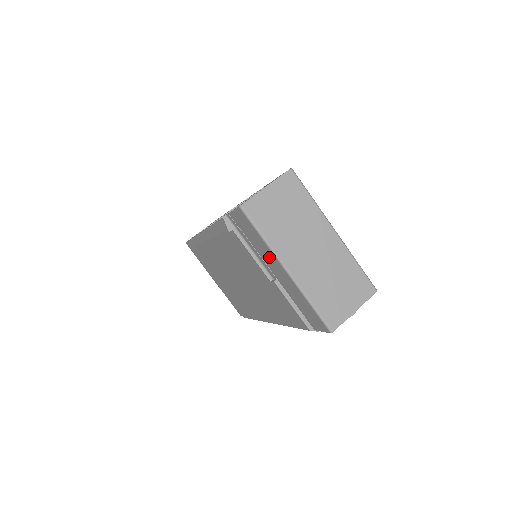
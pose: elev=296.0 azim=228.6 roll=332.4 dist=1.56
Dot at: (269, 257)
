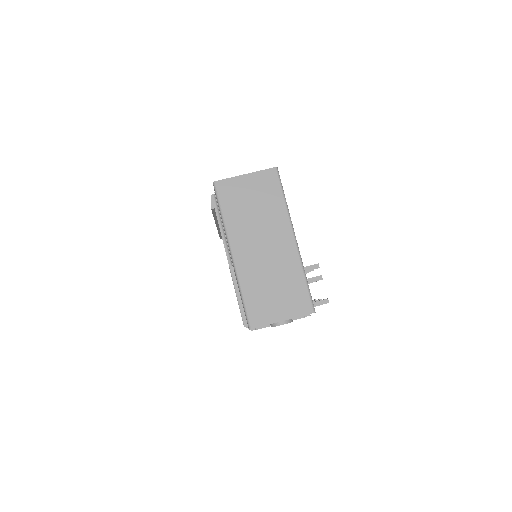
Dot at: occluded
